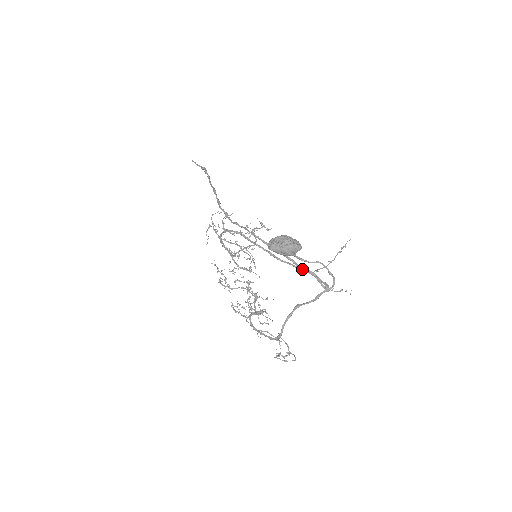
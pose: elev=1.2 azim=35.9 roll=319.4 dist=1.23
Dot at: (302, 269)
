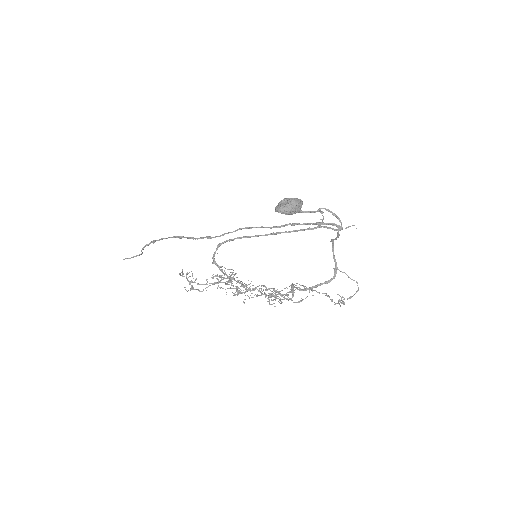
Dot at: (309, 228)
